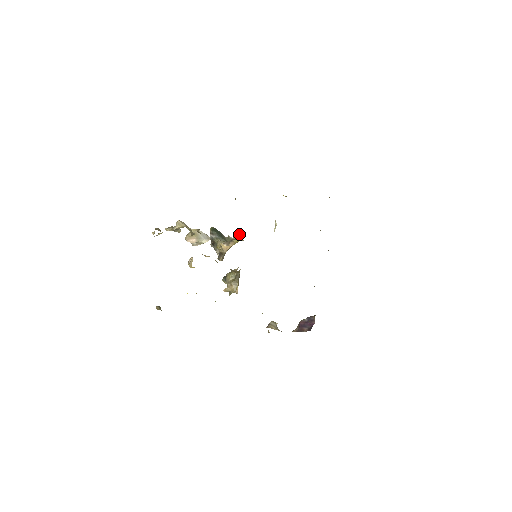
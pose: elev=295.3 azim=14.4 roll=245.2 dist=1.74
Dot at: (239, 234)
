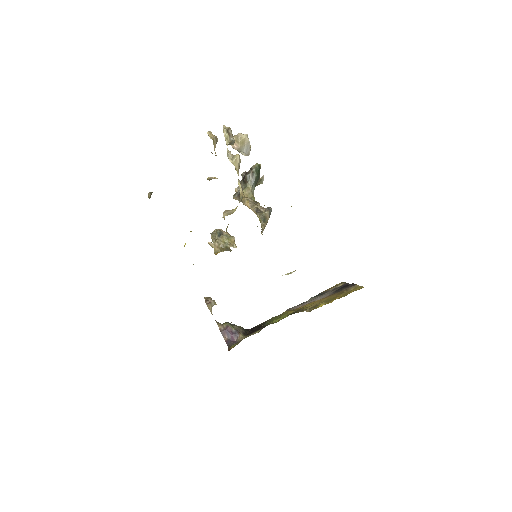
Dot at: (266, 220)
